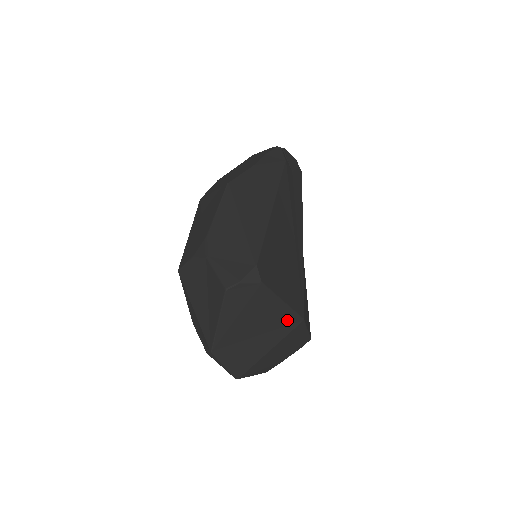
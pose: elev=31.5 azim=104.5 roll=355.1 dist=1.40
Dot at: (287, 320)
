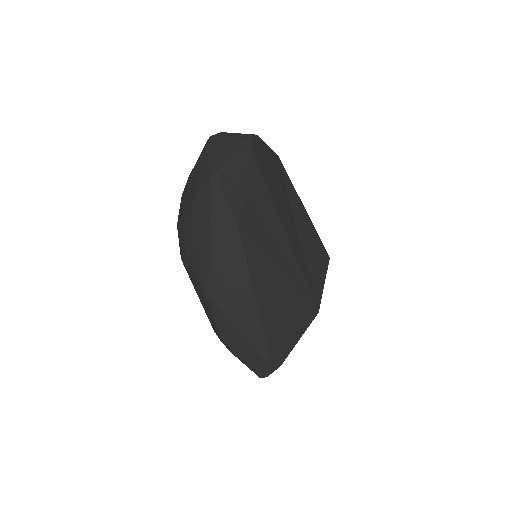
Dot at: occluded
